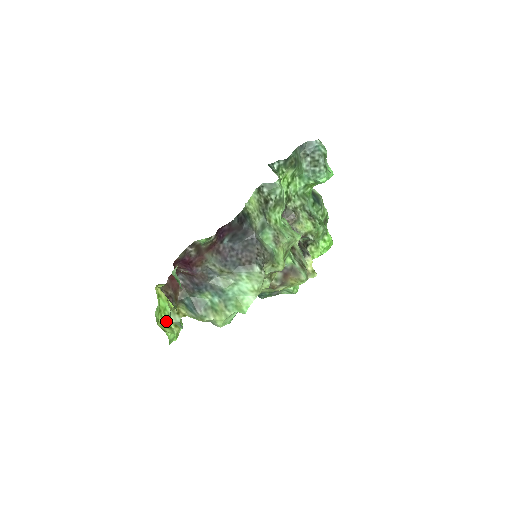
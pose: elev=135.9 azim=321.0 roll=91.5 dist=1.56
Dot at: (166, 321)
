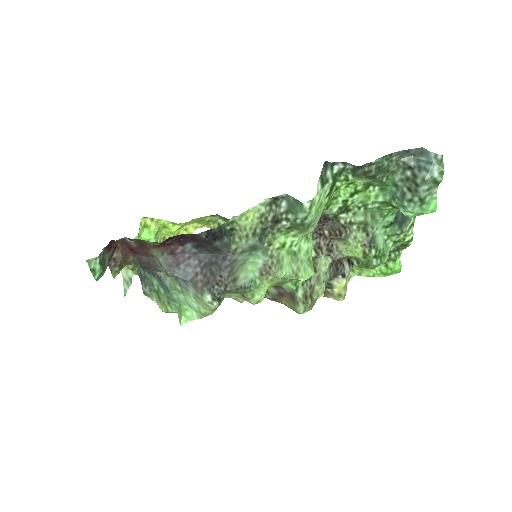
Dot at: occluded
